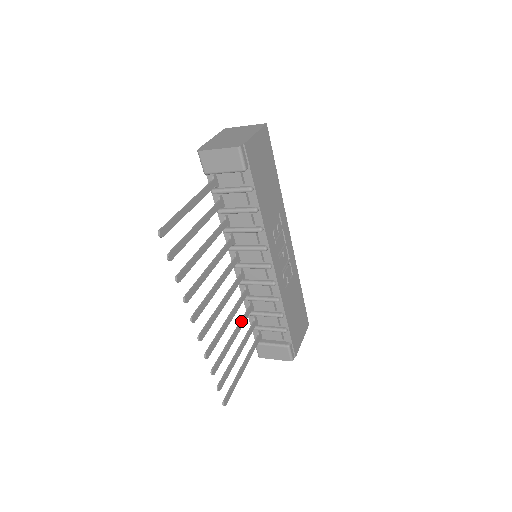
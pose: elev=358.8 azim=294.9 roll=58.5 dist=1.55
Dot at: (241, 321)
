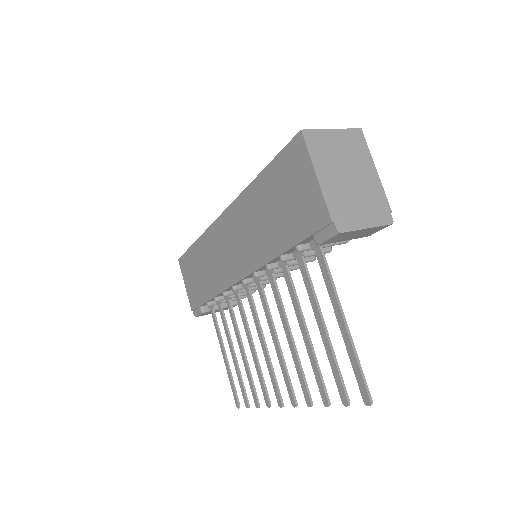
Dot at: occluded
